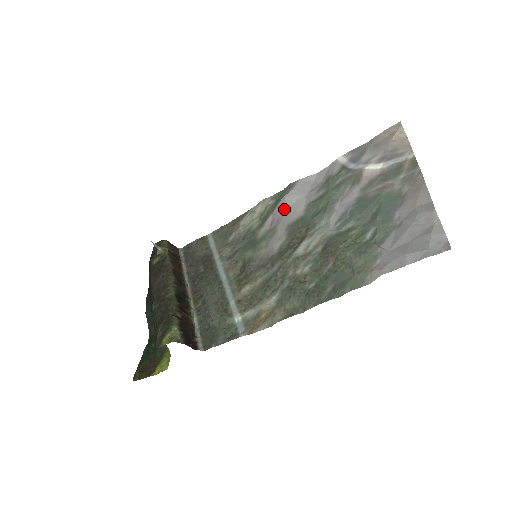
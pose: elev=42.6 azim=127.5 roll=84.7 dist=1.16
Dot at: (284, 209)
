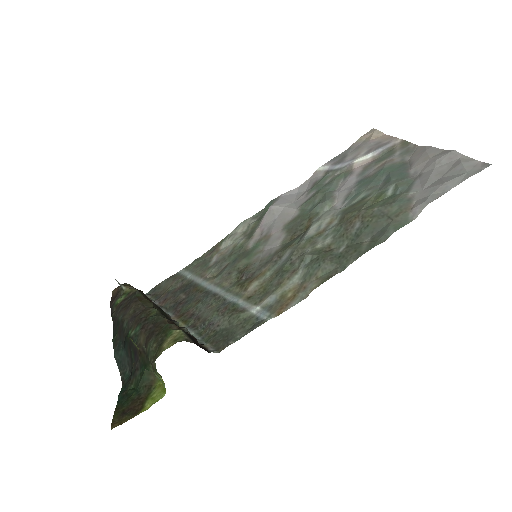
Dot at: (274, 216)
